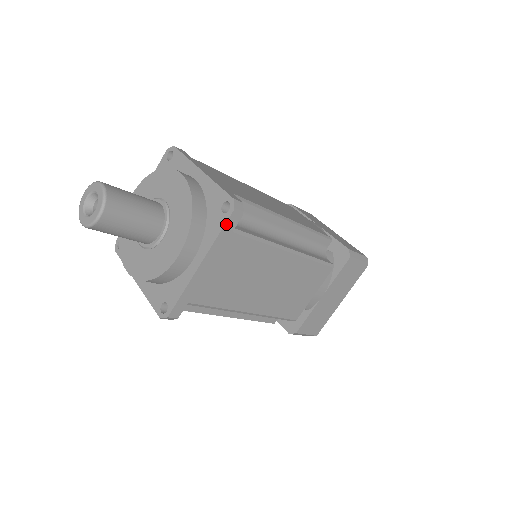
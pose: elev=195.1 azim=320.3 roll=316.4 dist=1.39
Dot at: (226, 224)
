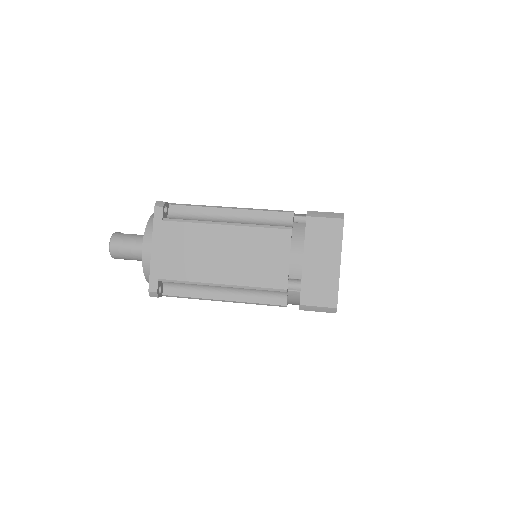
Dot at: occluded
